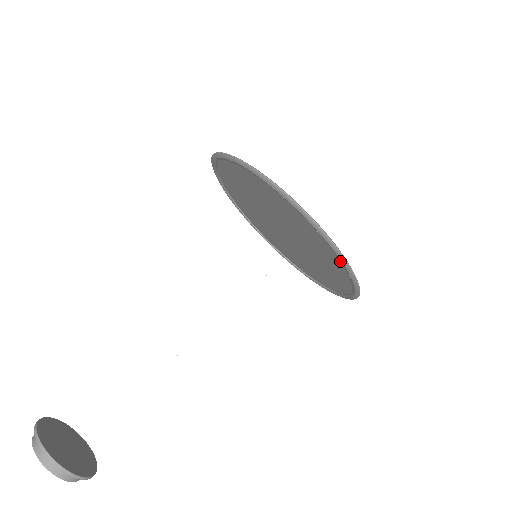
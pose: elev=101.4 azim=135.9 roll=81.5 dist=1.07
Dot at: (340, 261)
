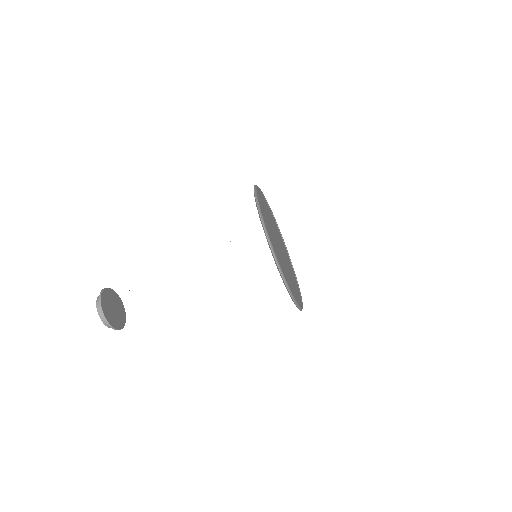
Dot at: (299, 303)
